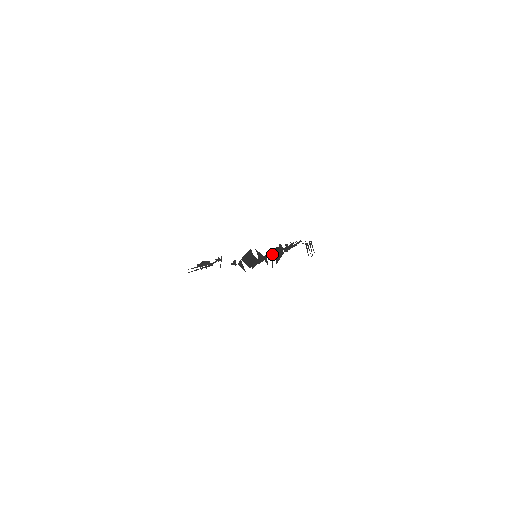
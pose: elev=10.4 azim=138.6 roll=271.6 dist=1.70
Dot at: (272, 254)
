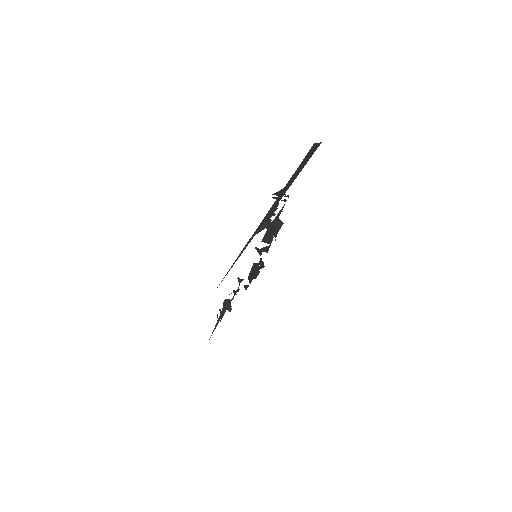
Dot at: (267, 248)
